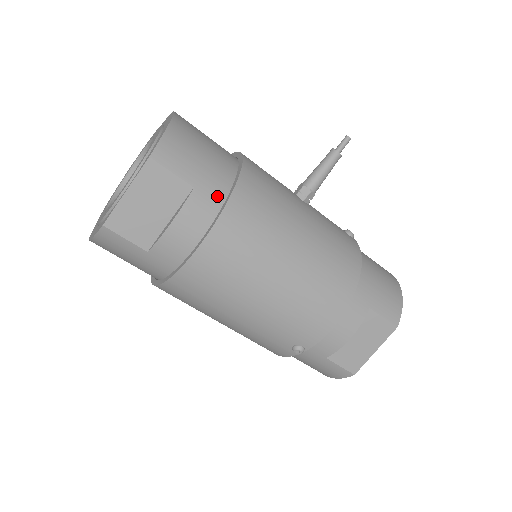
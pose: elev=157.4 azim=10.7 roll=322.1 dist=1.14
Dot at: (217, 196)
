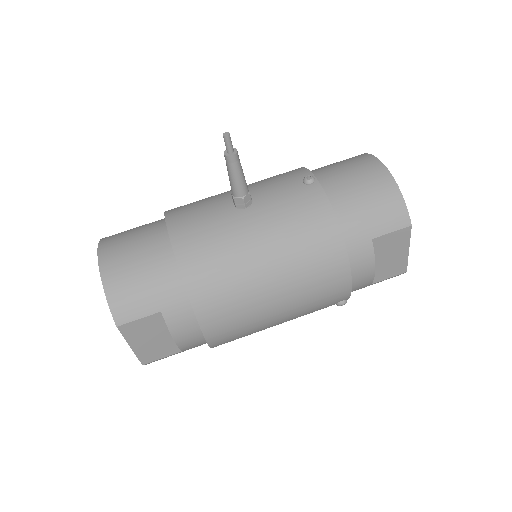
Dot at: (180, 299)
